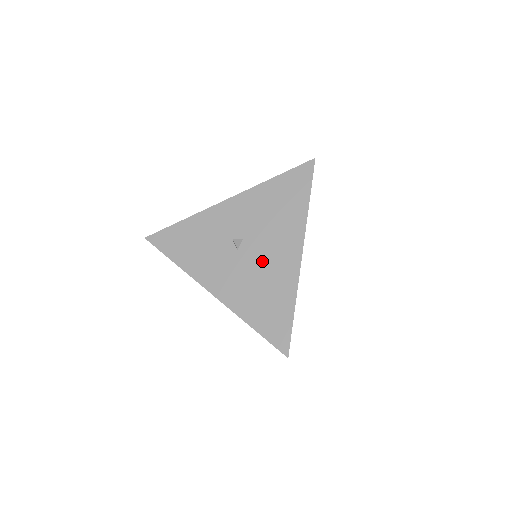
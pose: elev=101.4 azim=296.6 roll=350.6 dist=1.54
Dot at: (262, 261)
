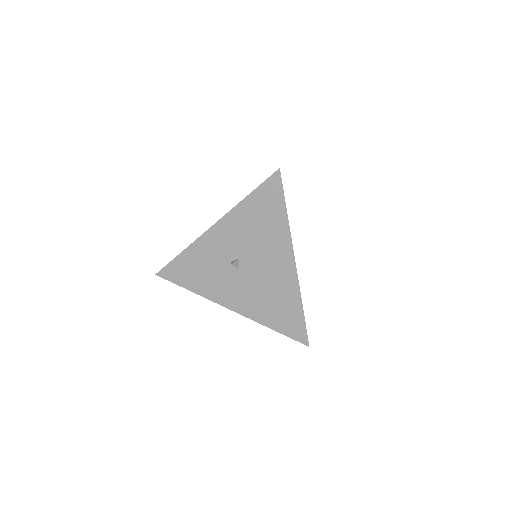
Dot at: (262, 275)
